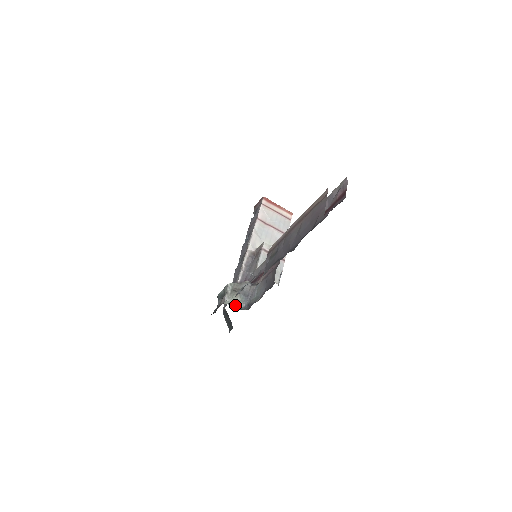
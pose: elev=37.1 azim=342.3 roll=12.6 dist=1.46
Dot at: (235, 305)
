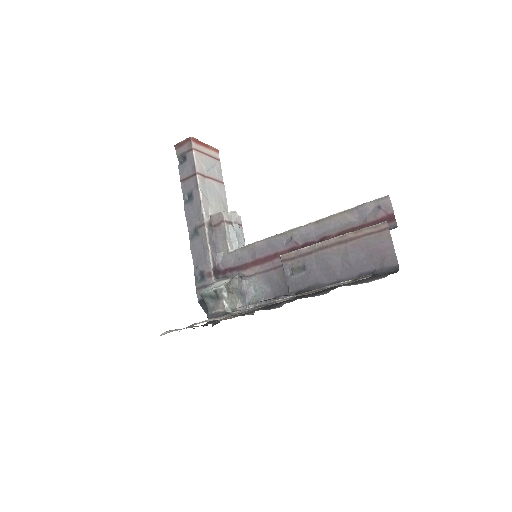
Dot at: (235, 308)
